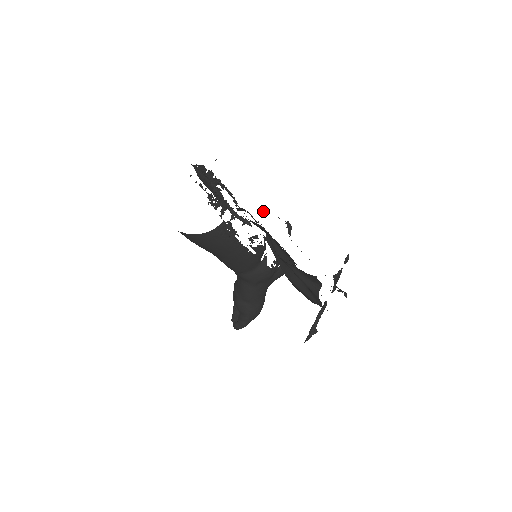
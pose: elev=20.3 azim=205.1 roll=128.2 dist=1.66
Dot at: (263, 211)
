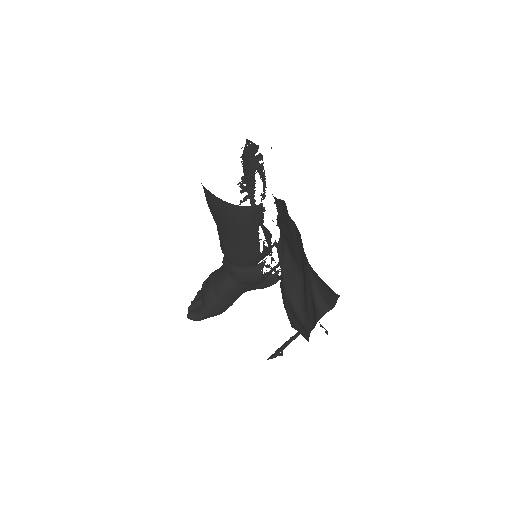
Dot at: (273, 221)
